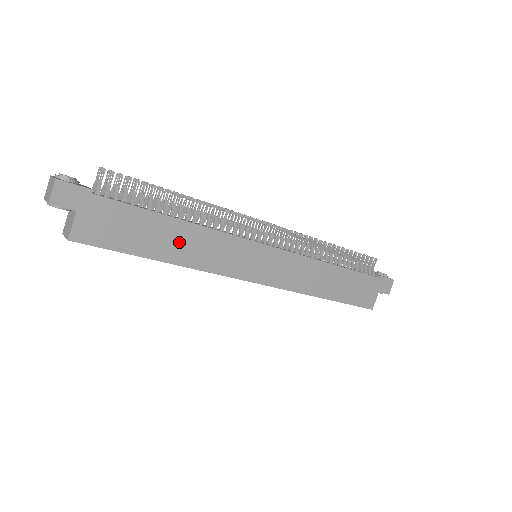
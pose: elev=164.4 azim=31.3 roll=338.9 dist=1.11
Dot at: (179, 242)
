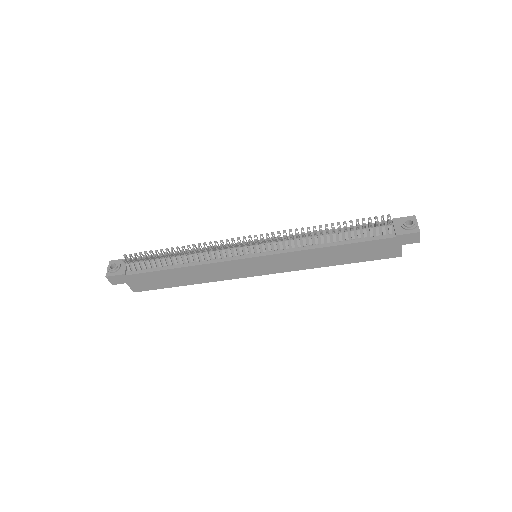
Dot at: (189, 276)
